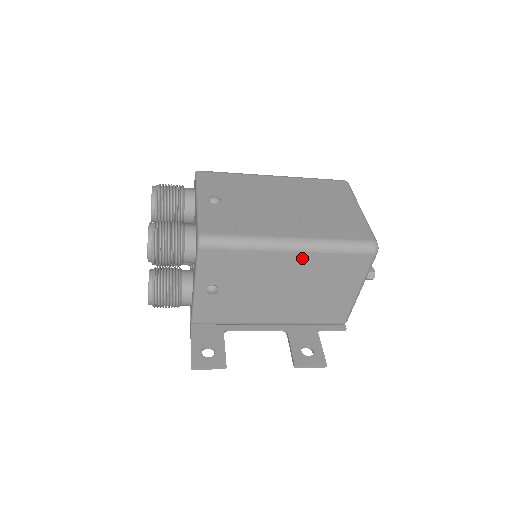
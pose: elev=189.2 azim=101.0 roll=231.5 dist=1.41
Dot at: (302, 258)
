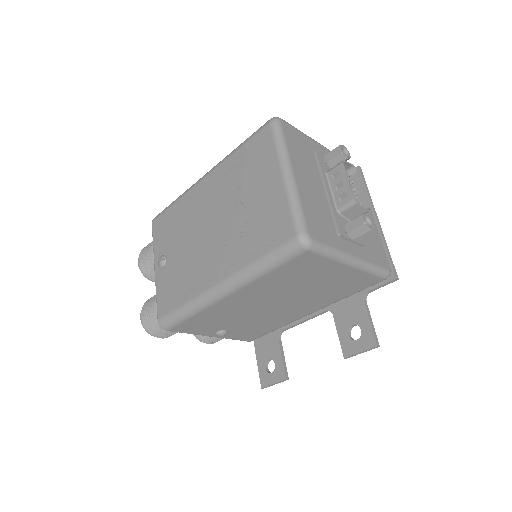
Dot at: (246, 291)
